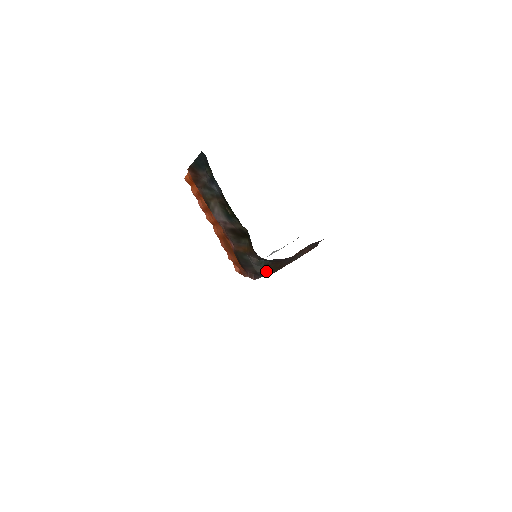
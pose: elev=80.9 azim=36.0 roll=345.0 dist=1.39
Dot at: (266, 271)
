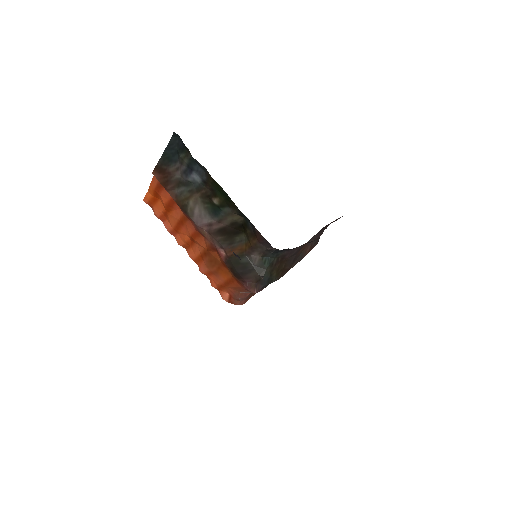
Dot at: (269, 276)
